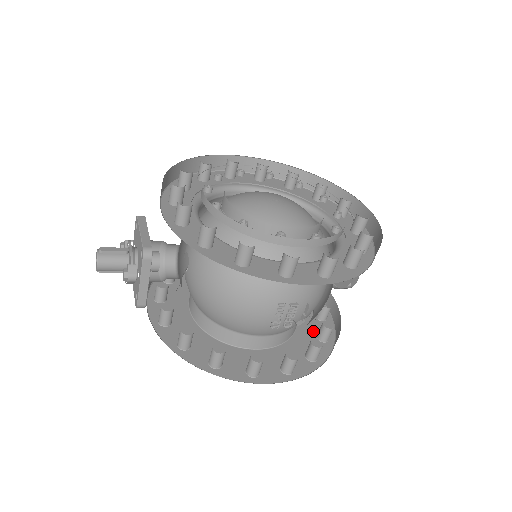
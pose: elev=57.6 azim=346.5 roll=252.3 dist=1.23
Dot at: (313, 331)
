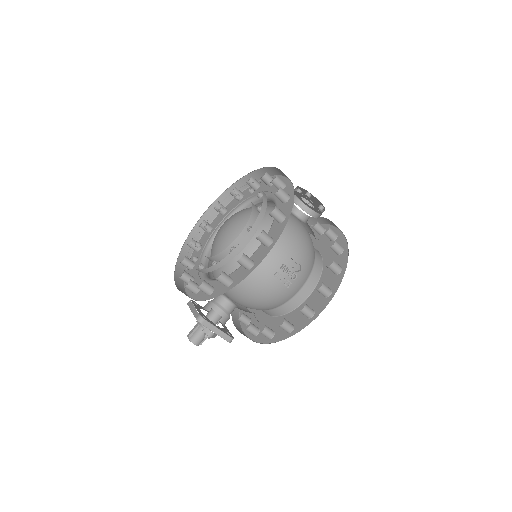
Dot at: (333, 252)
